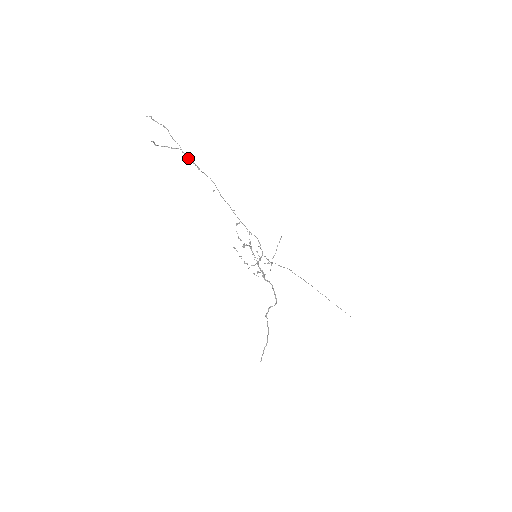
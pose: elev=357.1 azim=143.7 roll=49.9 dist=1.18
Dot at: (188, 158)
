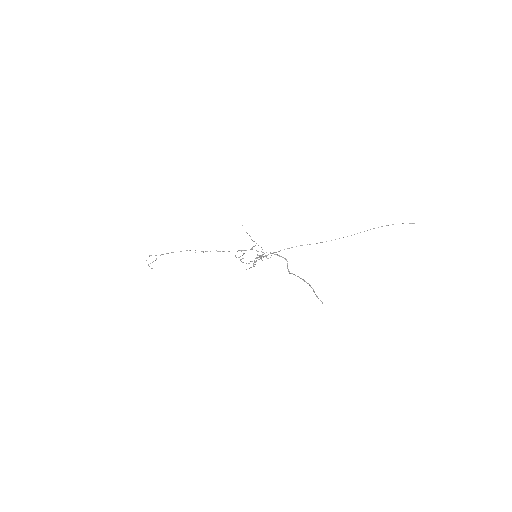
Dot at: occluded
